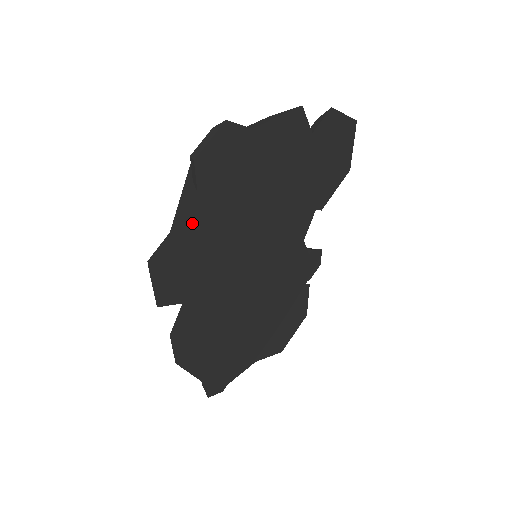
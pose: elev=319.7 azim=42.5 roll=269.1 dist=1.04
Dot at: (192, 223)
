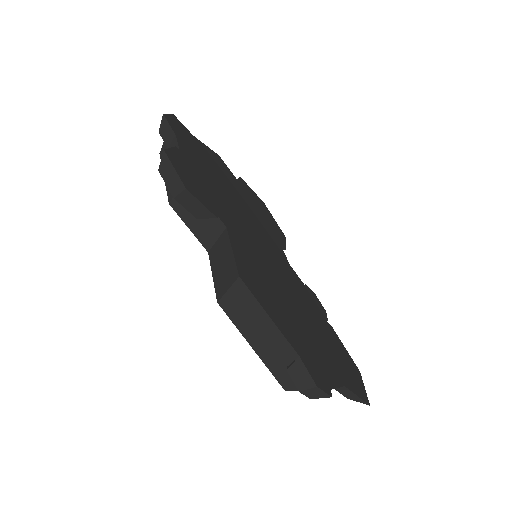
Dot at: (182, 151)
